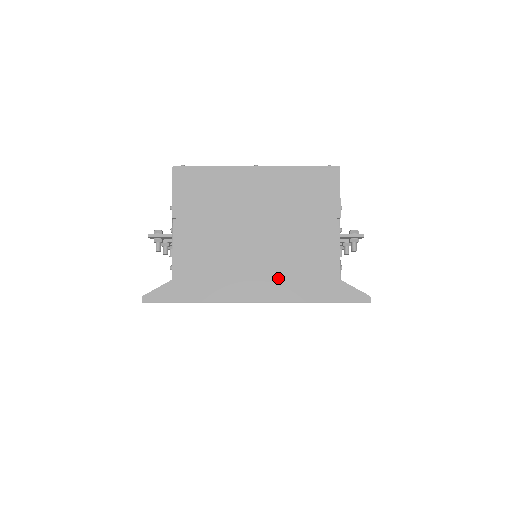
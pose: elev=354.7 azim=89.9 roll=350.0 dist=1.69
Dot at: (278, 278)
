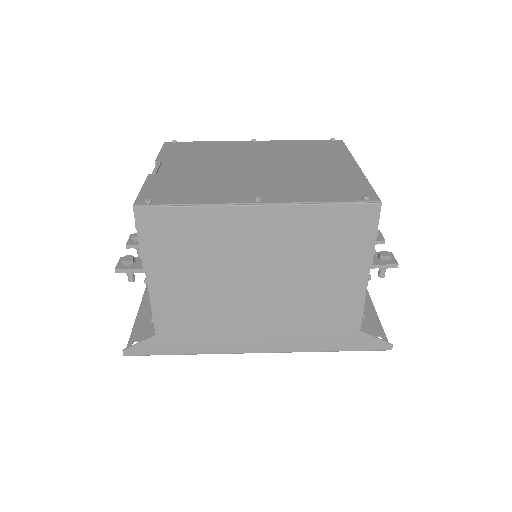
Dot at: (285, 331)
